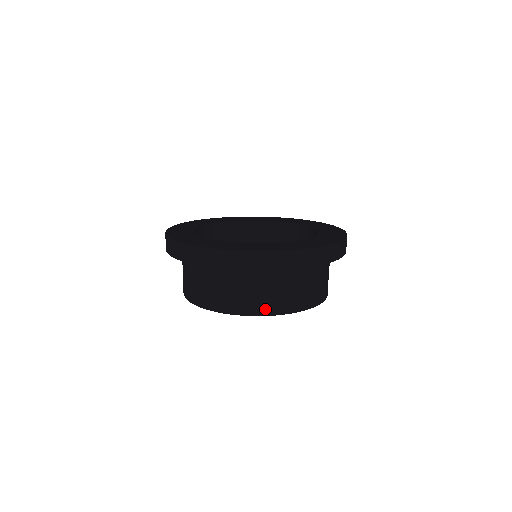
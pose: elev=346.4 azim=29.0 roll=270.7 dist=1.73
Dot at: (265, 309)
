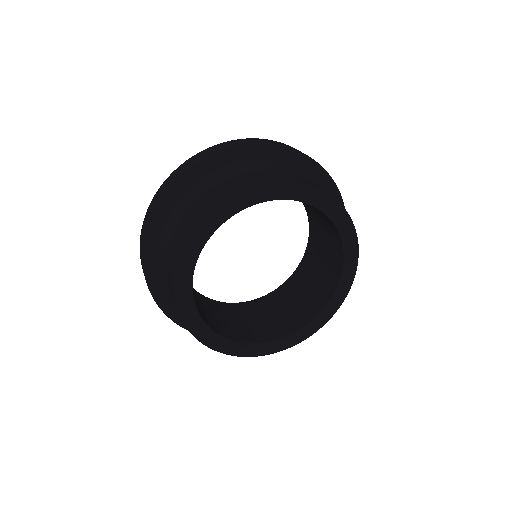
Dot at: (248, 184)
